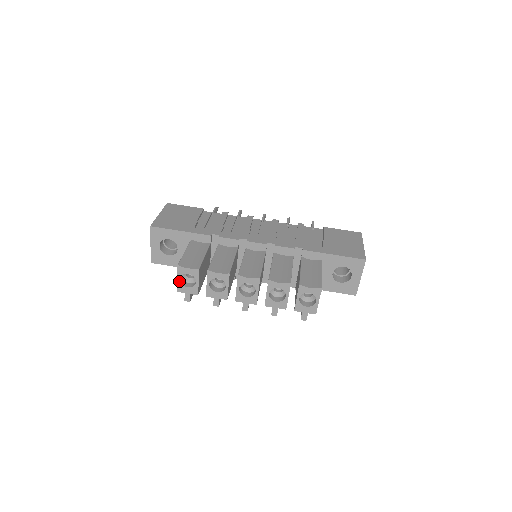
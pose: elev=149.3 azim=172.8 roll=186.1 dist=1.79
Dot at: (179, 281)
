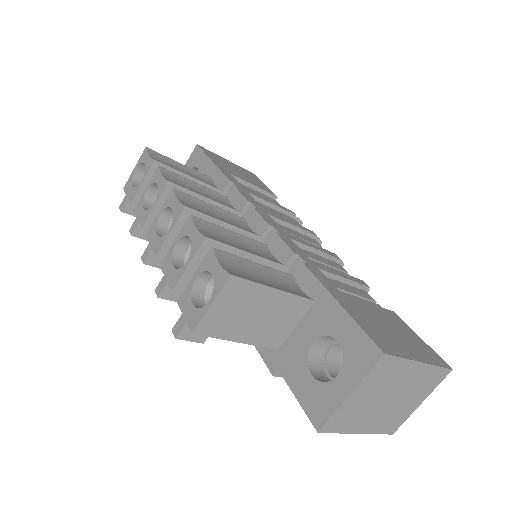
Dot at: (134, 172)
